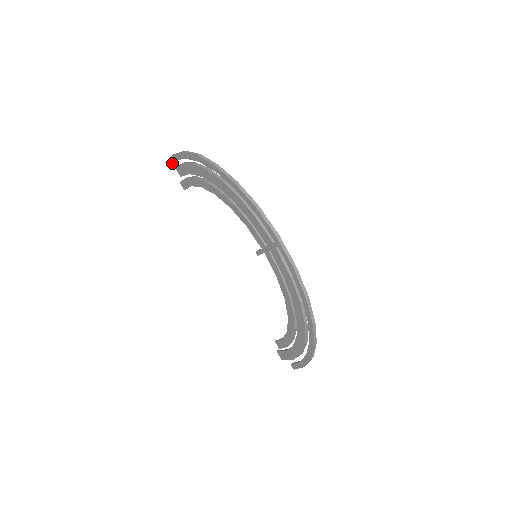
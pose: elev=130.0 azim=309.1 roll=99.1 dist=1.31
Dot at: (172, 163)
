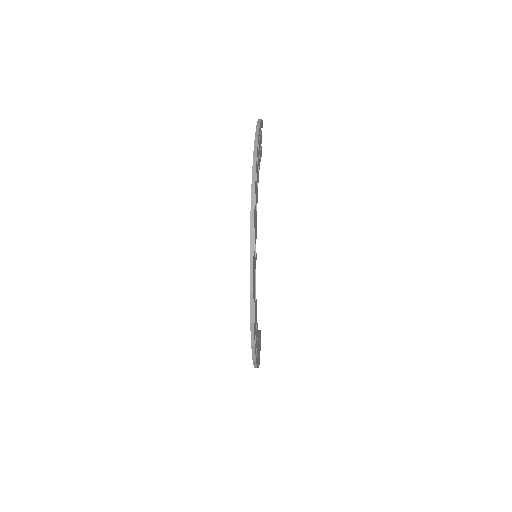
Dot at: occluded
